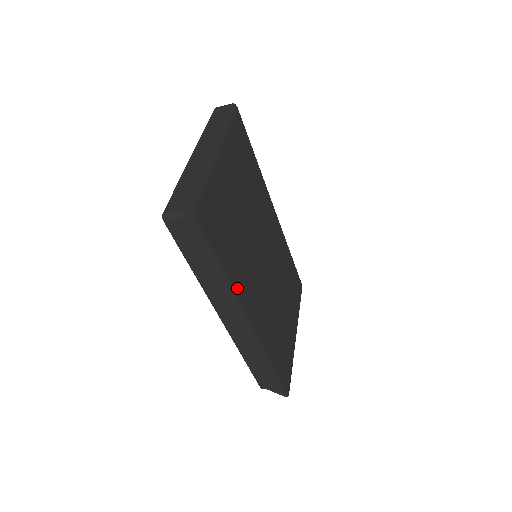
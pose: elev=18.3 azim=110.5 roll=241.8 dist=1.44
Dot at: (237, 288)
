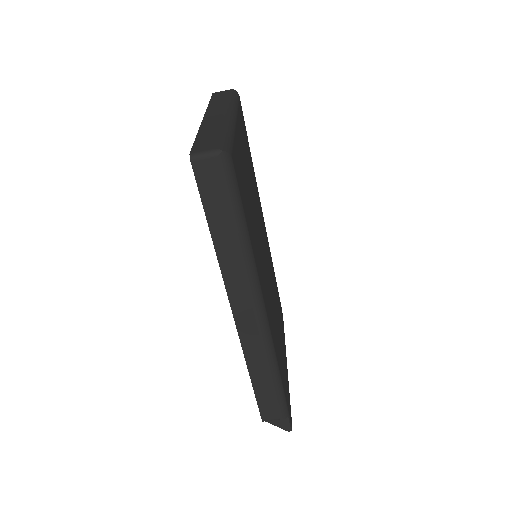
Dot at: (257, 270)
